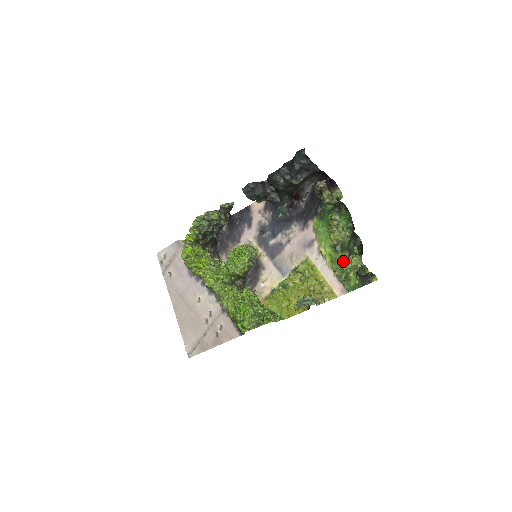
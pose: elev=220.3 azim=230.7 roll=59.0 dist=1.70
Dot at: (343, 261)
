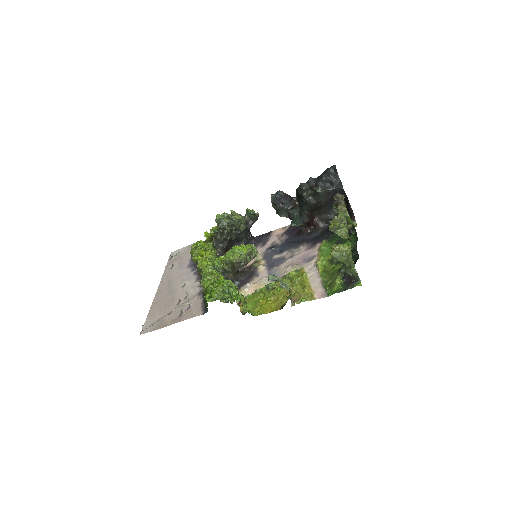
Dot at: occluded
